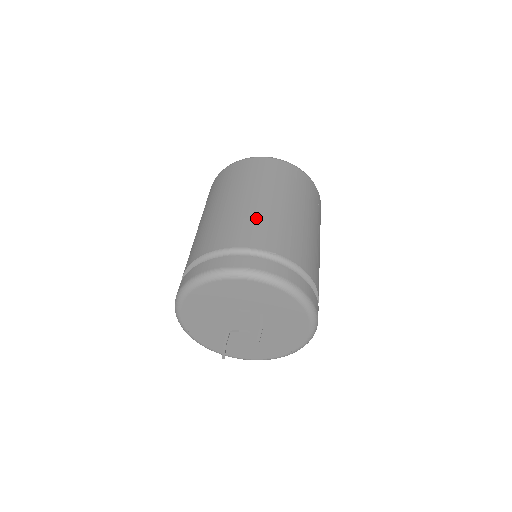
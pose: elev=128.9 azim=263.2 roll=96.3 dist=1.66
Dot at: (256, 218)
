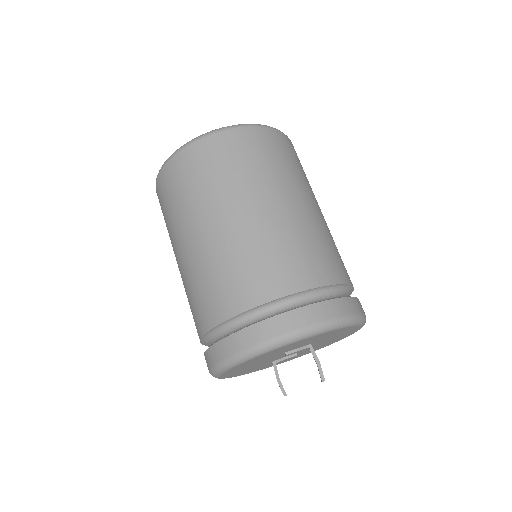
Dot at: (260, 248)
